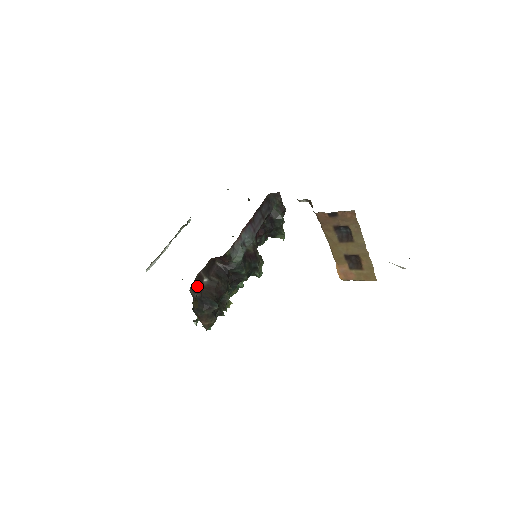
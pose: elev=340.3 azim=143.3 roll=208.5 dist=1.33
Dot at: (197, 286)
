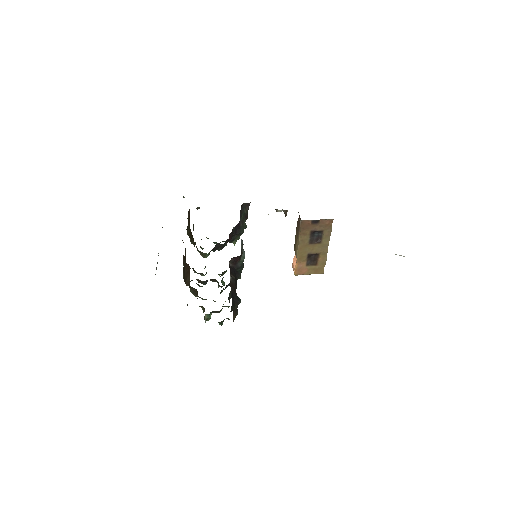
Dot at: occluded
